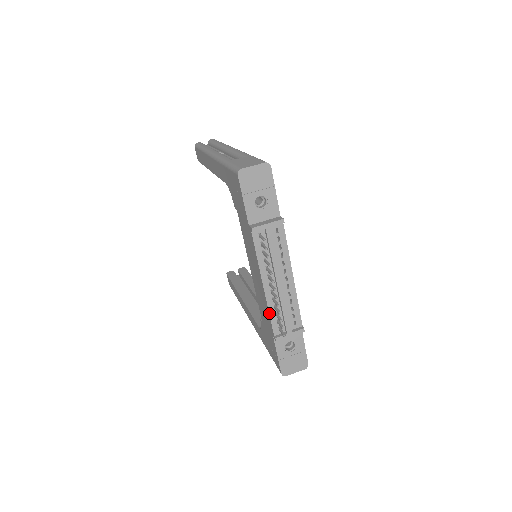
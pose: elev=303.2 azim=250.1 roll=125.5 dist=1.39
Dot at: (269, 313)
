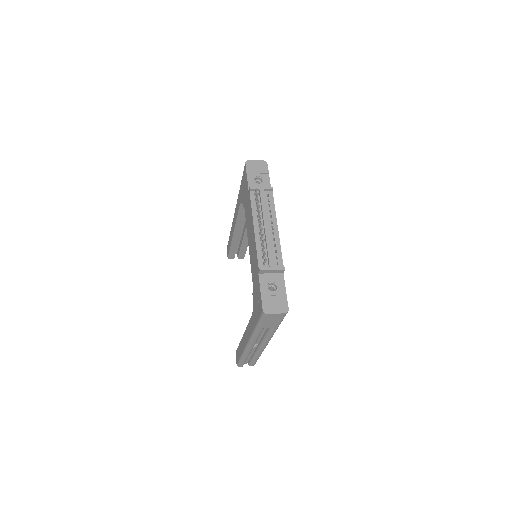
Dot at: (256, 249)
